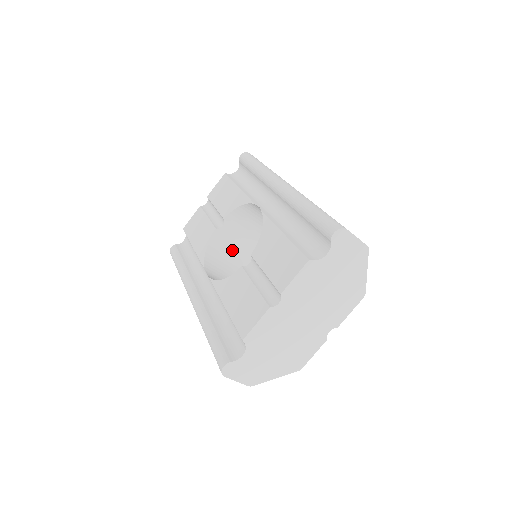
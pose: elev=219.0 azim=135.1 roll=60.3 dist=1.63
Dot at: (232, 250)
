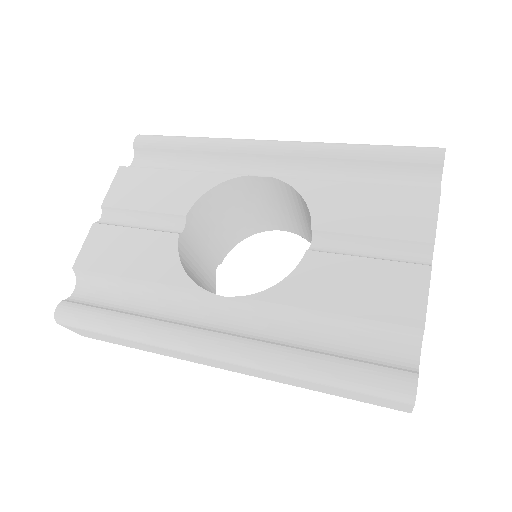
Dot at: (195, 268)
